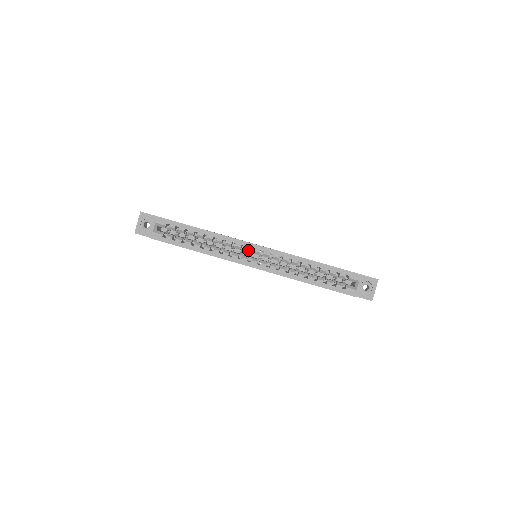
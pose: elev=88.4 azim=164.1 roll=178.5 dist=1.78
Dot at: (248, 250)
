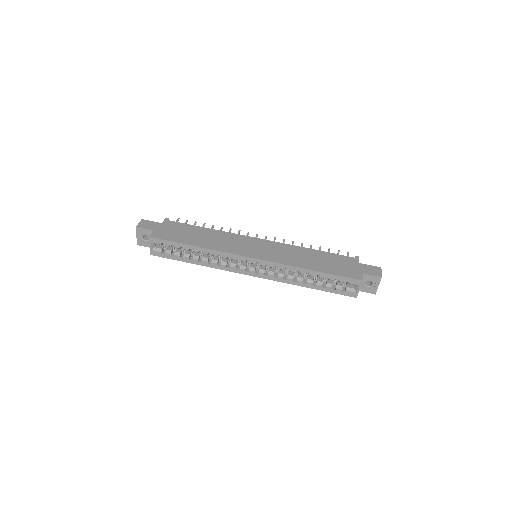
Dot at: occluded
